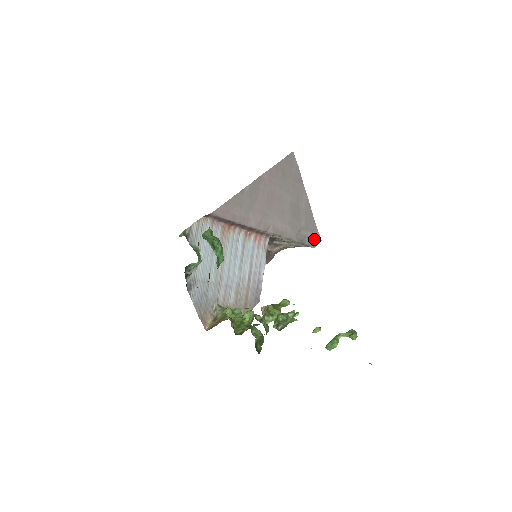
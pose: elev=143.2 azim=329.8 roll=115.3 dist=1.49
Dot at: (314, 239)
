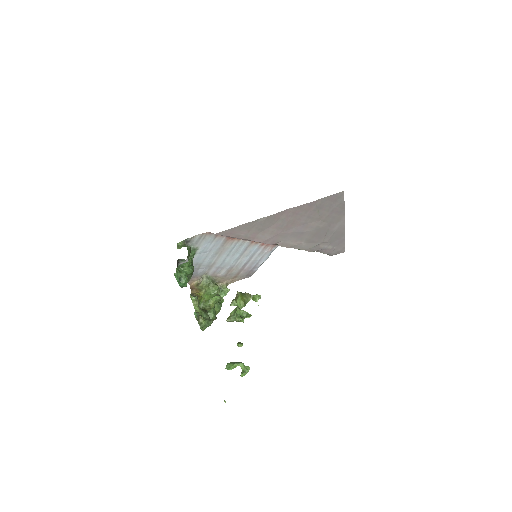
Dot at: (335, 250)
